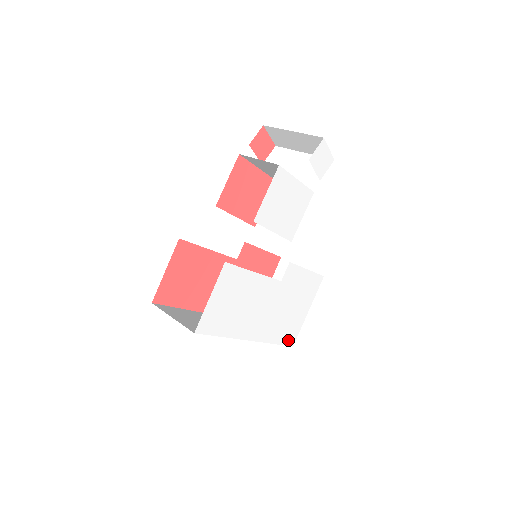
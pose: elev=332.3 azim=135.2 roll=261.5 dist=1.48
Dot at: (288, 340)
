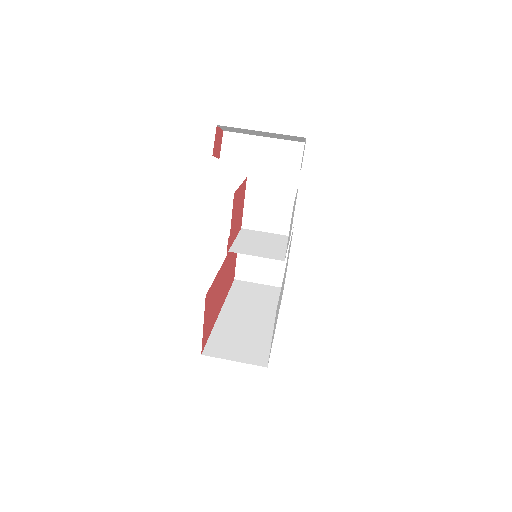
Dot at: occluded
